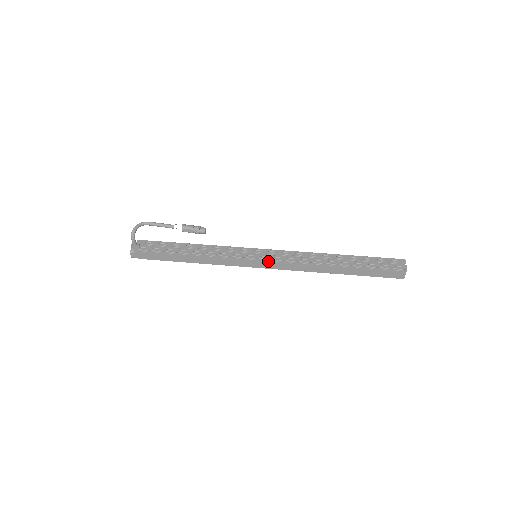
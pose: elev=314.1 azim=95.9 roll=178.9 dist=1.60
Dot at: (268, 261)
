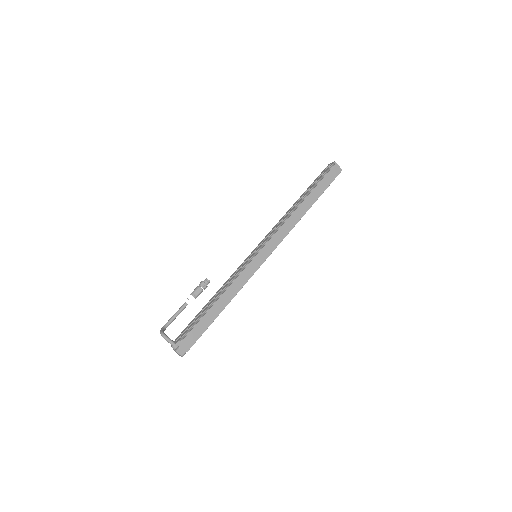
Dot at: (265, 246)
